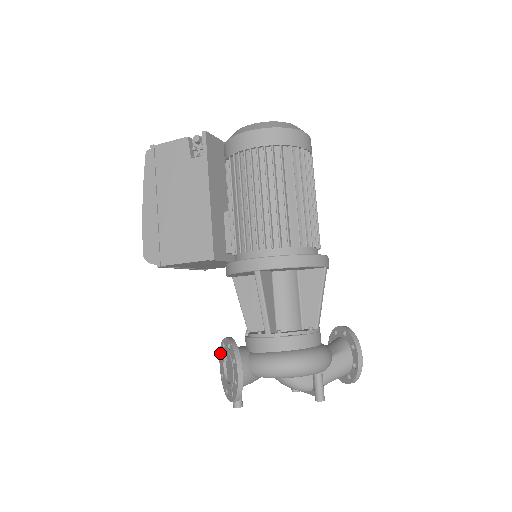
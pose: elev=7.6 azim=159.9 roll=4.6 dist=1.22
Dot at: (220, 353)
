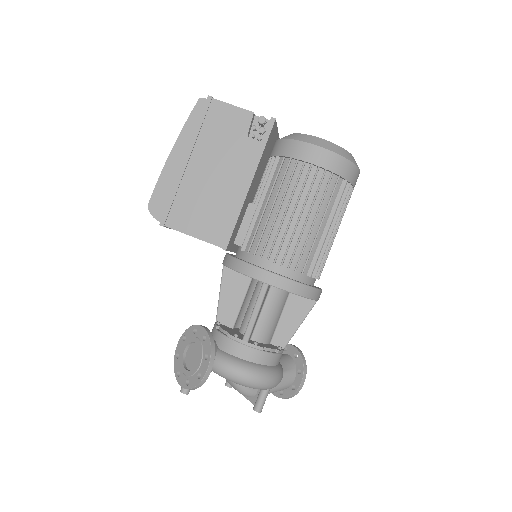
Dot at: (185, 334)
